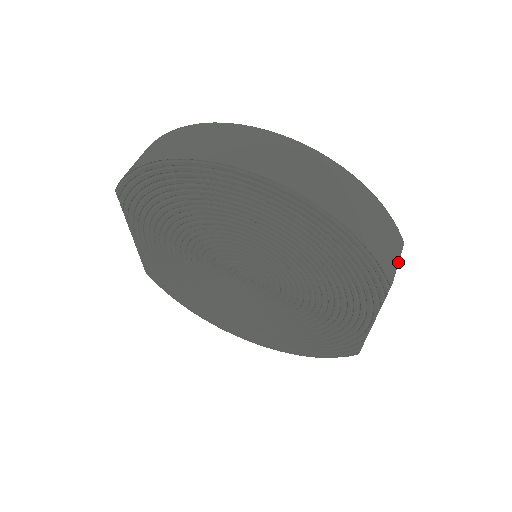
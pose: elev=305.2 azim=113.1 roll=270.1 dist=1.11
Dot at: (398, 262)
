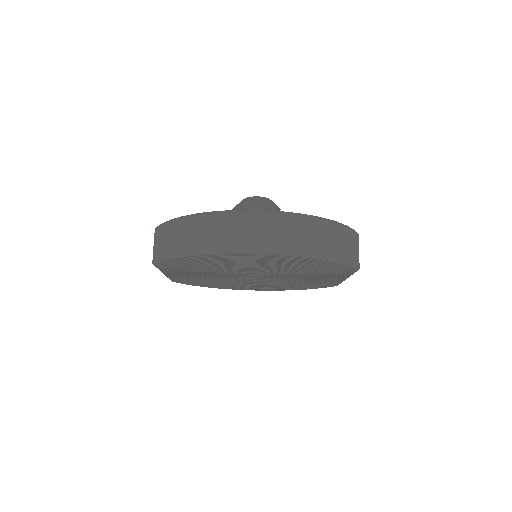
Dot at: occluded
